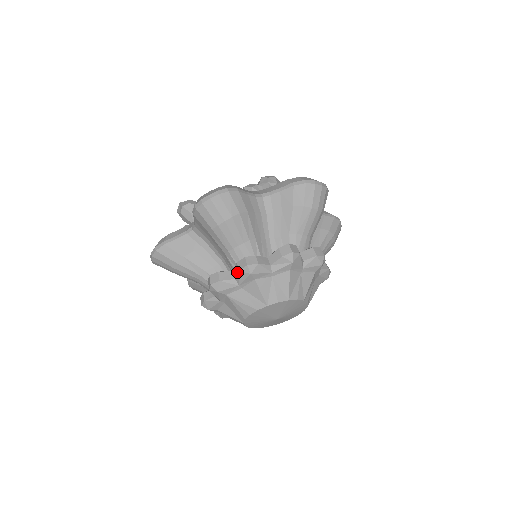
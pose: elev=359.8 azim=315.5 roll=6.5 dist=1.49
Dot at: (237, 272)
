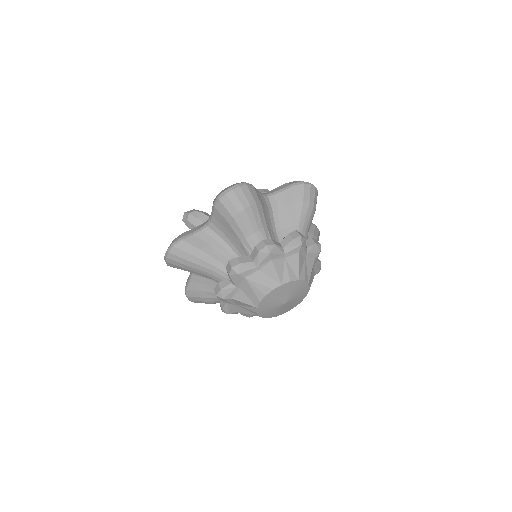
Dot at: (256, 254)
